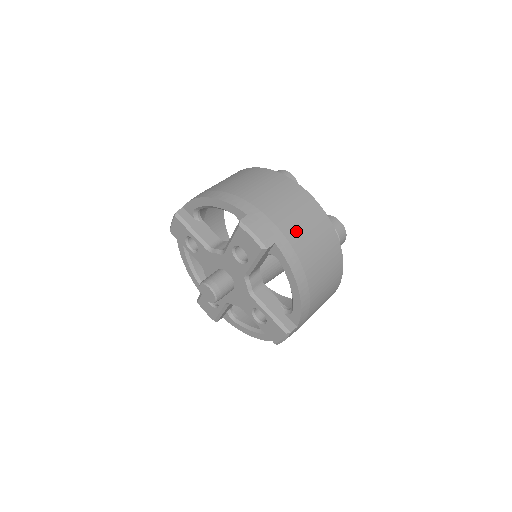
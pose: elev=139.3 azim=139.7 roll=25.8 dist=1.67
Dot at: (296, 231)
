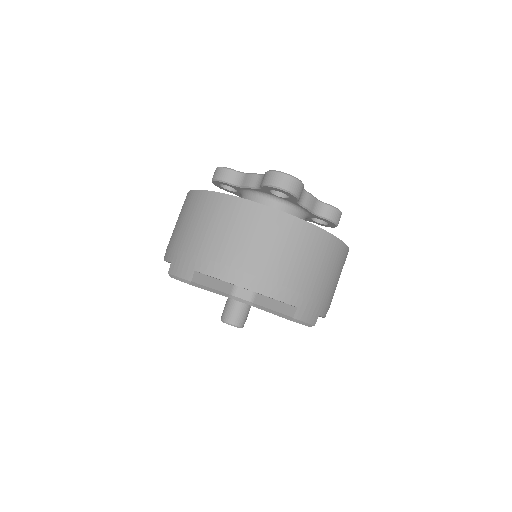
Dot at: (330, 289)
